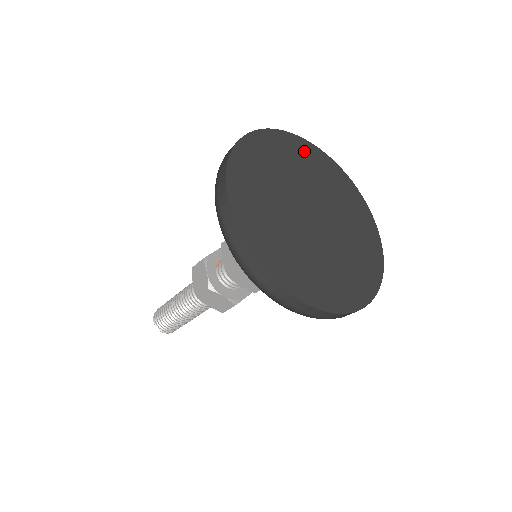
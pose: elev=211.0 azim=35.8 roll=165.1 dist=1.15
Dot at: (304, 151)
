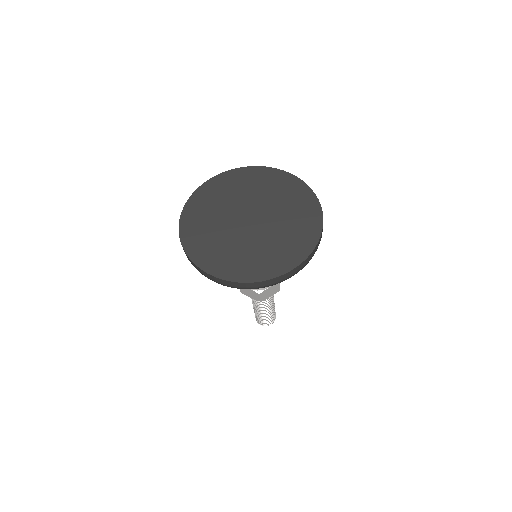
Dot at: (260, 176)
